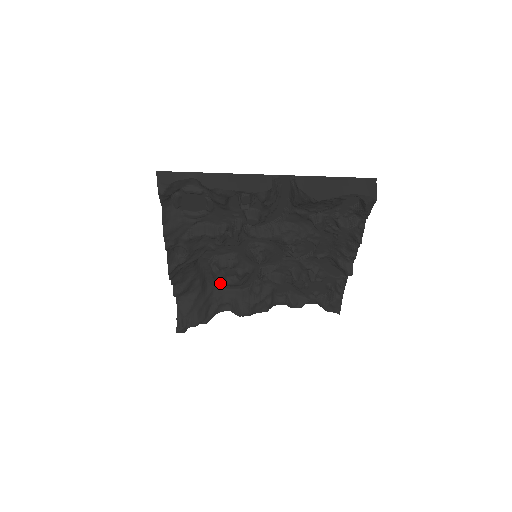
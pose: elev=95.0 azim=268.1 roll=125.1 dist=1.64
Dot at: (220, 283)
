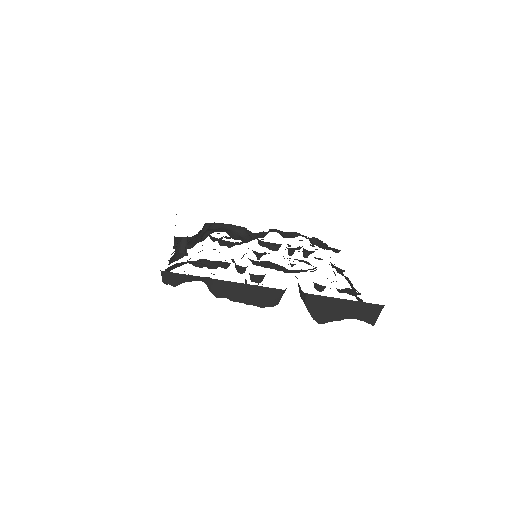
Dot at: occluded
